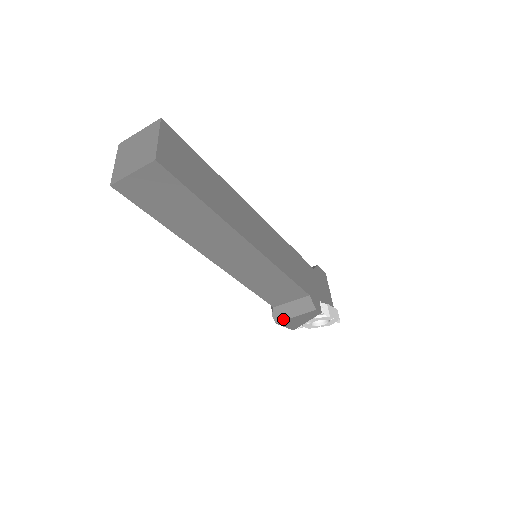
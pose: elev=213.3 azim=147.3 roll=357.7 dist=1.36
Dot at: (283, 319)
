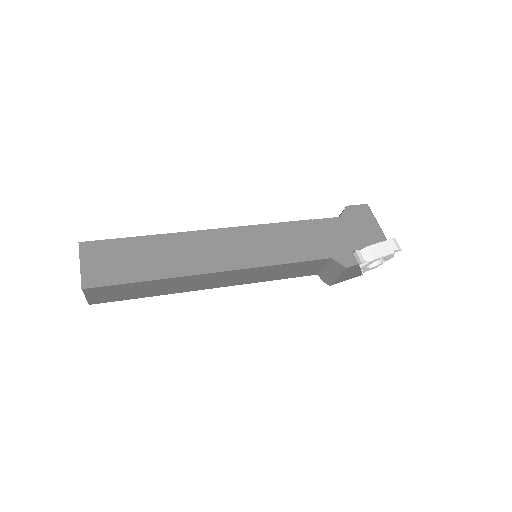
Dot at: (331, 281)
